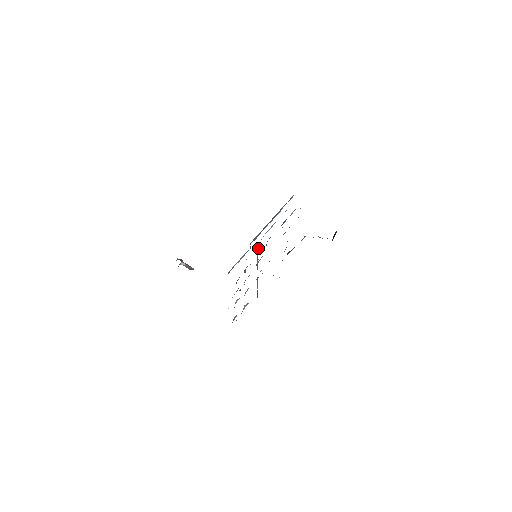
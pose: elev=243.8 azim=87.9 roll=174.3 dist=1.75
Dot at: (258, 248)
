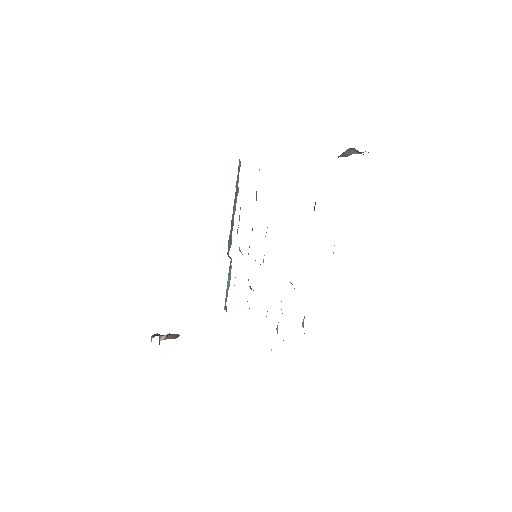
Dot at: occluded
